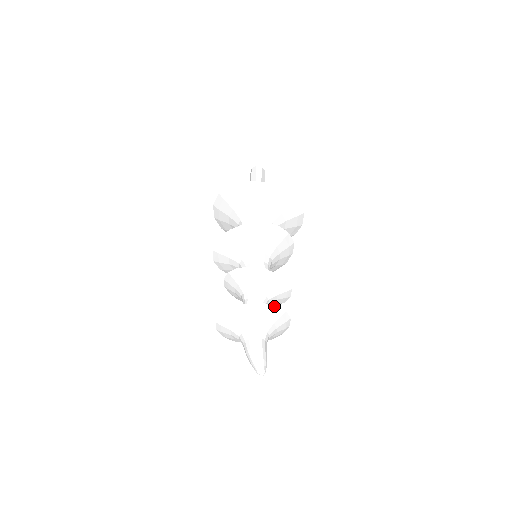
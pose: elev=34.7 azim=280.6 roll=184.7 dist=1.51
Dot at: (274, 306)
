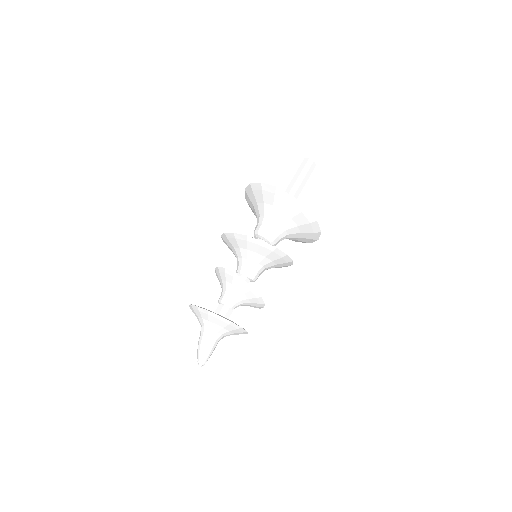
Dot at: (246, 331)
